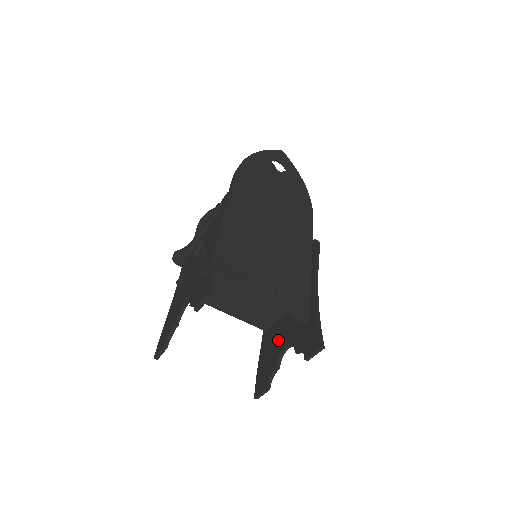
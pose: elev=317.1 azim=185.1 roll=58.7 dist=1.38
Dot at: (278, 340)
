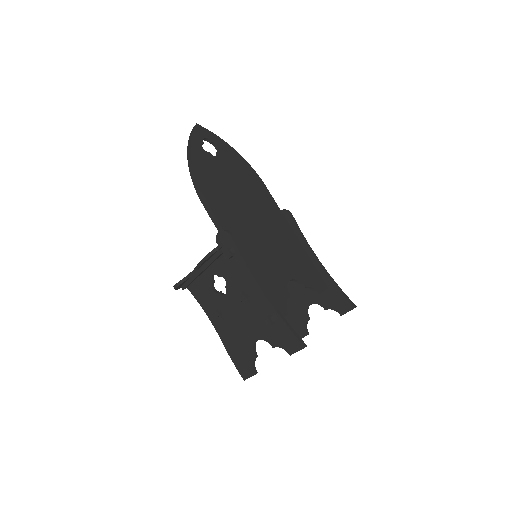
Dot at: (295, 299)
